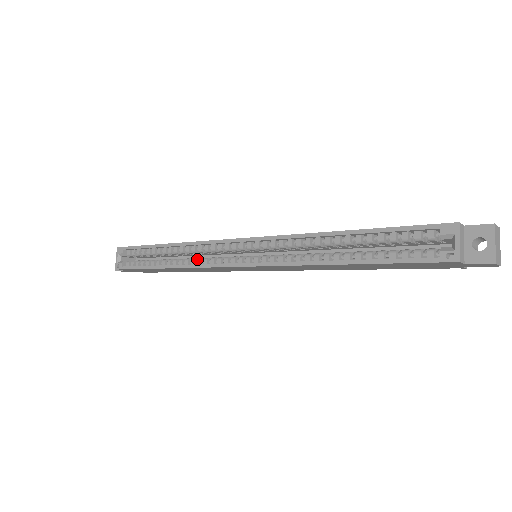
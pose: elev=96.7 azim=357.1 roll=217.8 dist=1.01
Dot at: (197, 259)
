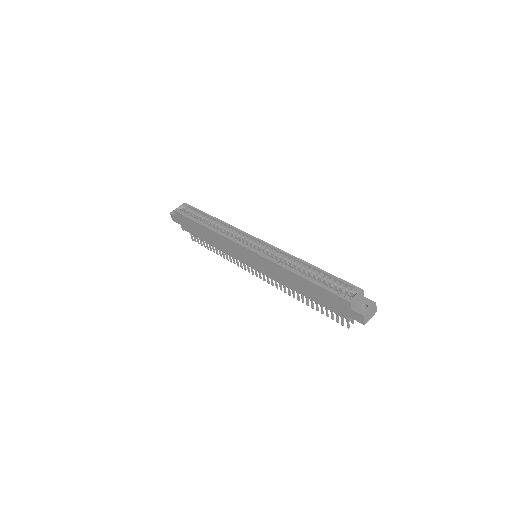
Dot at: (226, 235)
